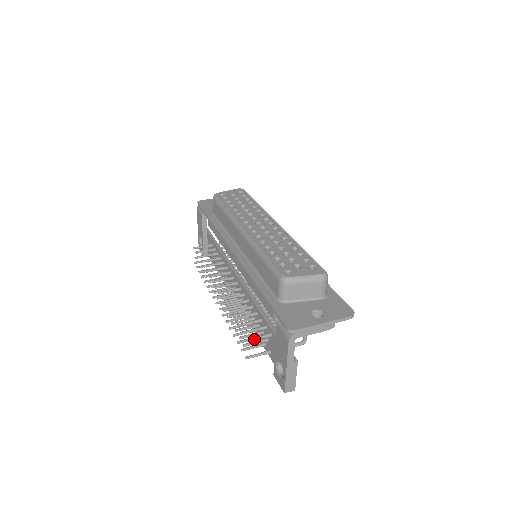
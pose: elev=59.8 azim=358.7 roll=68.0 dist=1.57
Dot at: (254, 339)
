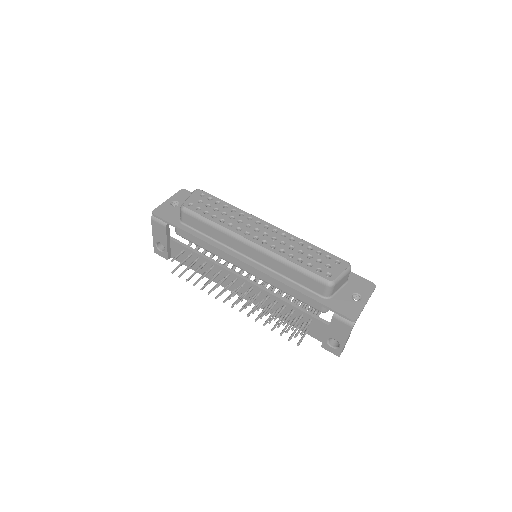
Dot at: occluded
